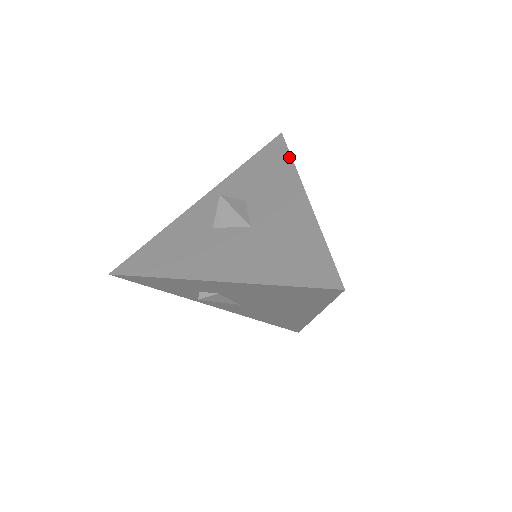
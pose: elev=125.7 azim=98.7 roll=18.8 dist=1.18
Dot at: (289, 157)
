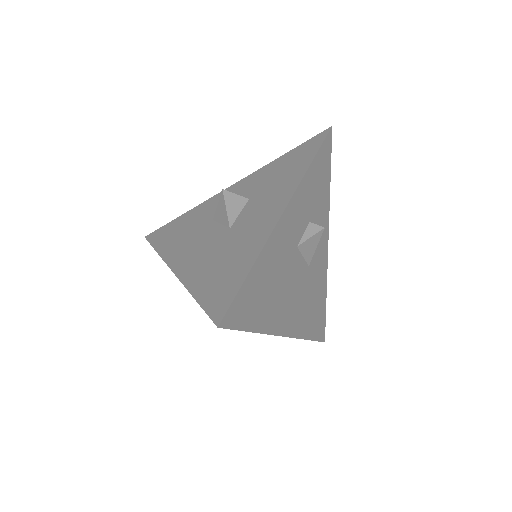
Dot at: (311, 159)
